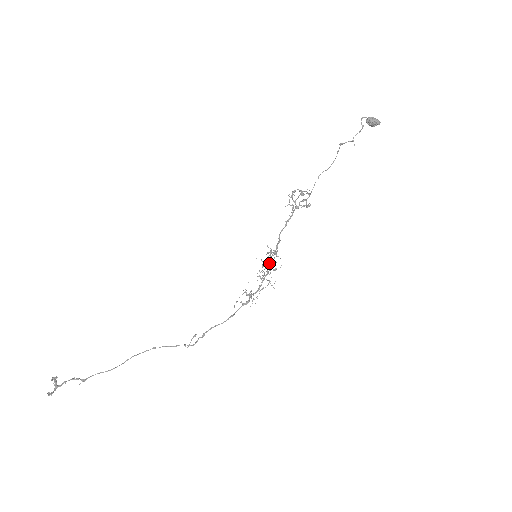
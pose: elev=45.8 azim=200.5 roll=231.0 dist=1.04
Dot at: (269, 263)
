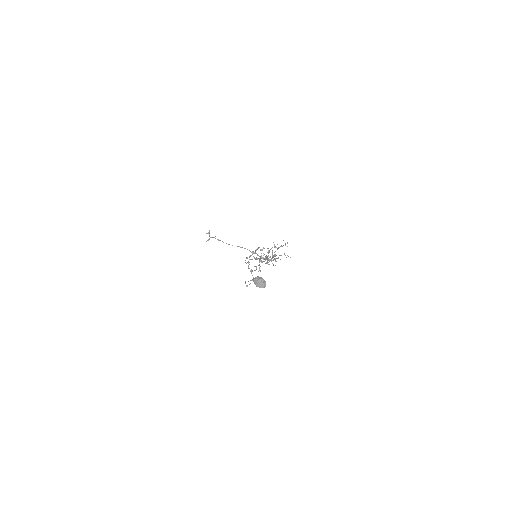
Dot at: (265, 263)
